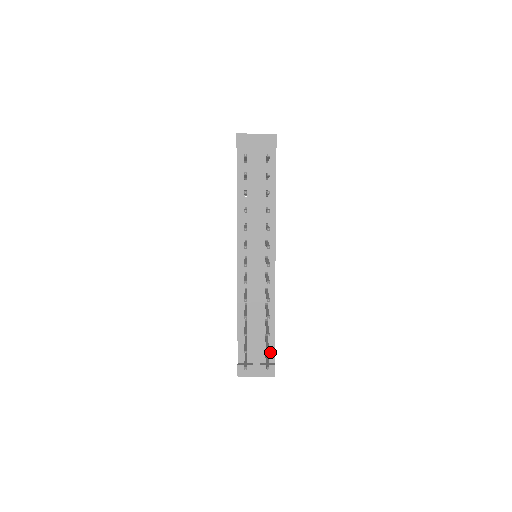
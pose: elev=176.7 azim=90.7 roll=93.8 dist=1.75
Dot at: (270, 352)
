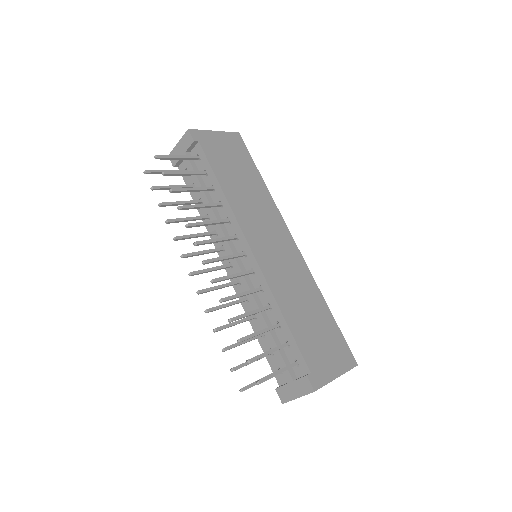
Dot at: (300, 361)
